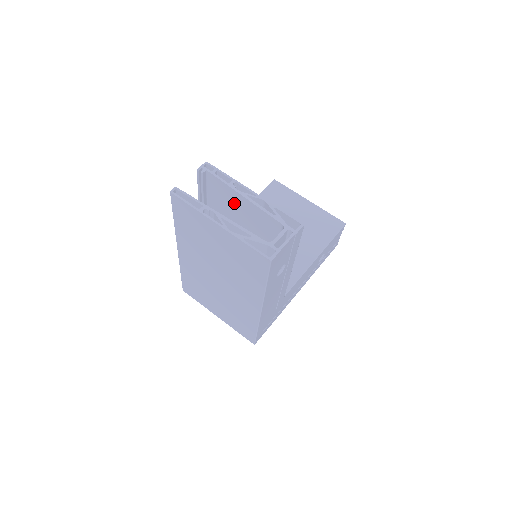
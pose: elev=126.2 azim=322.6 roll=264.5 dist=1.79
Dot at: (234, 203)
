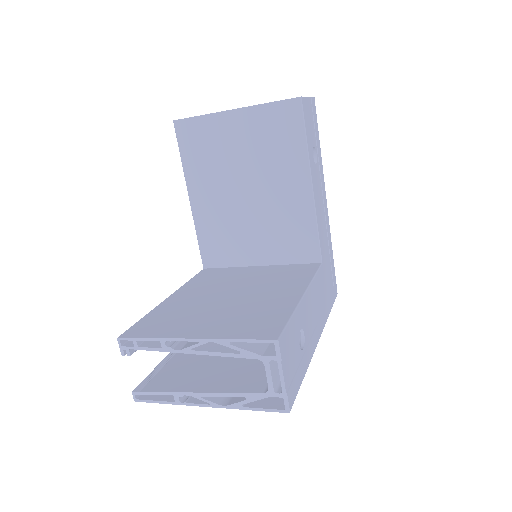
Dot at: occluded
